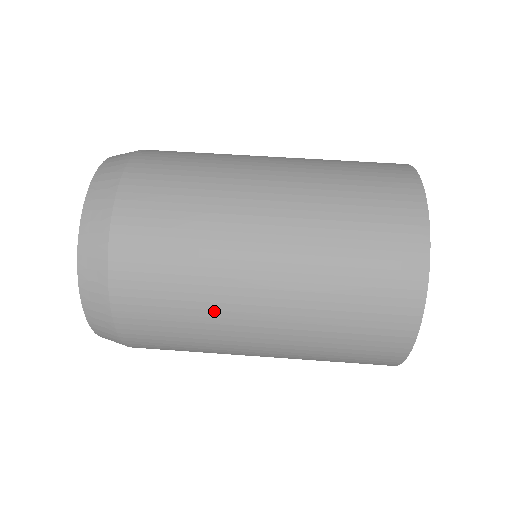
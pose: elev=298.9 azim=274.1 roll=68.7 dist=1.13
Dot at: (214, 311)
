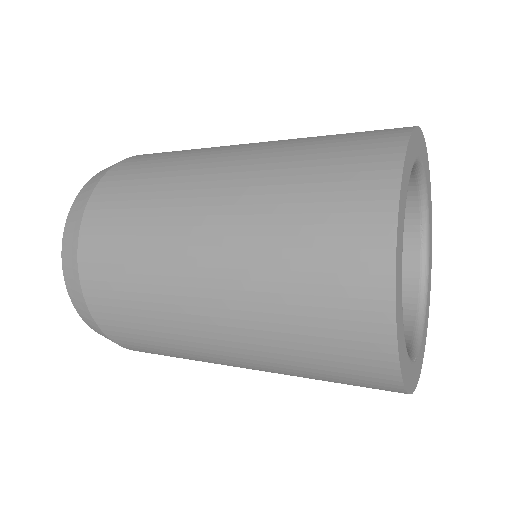
Dot at: (200, 153)
